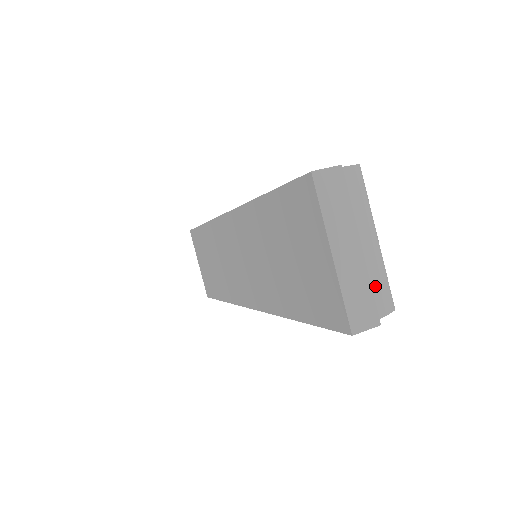
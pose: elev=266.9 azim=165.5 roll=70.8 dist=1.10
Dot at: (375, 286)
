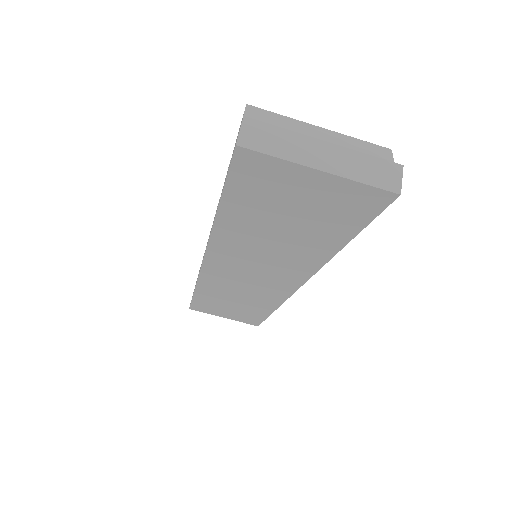
Dot at: occluded
